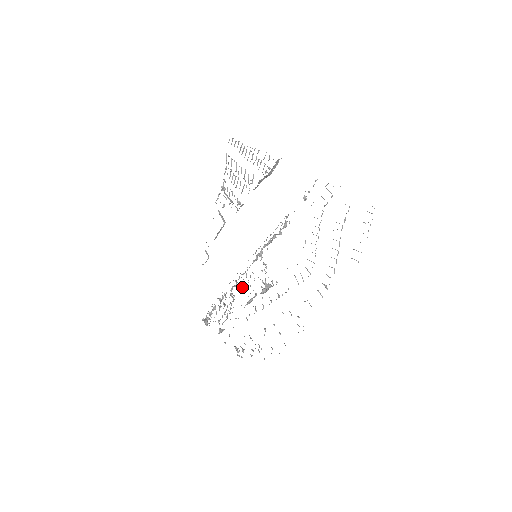
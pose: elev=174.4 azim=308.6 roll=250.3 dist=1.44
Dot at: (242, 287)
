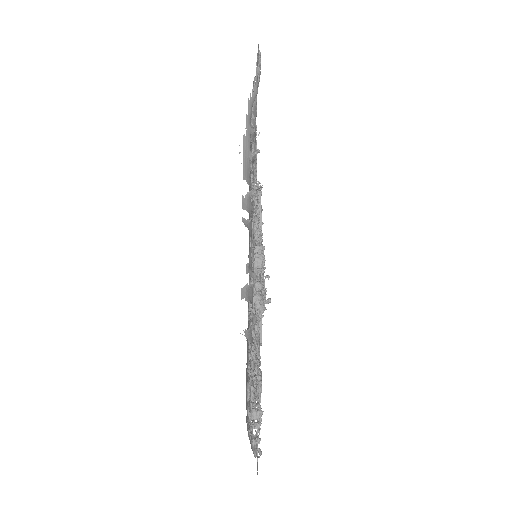
Dot at: occluded
